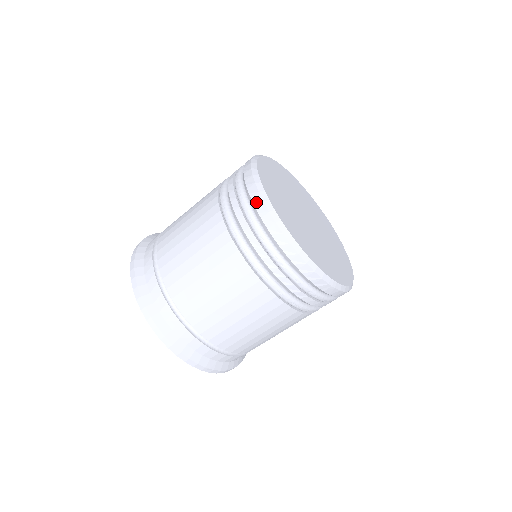
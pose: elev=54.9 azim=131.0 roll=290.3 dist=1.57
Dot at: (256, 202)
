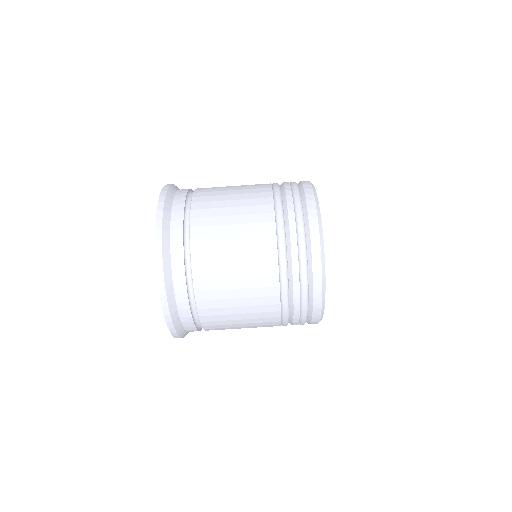
Dot at: (306, 187)
